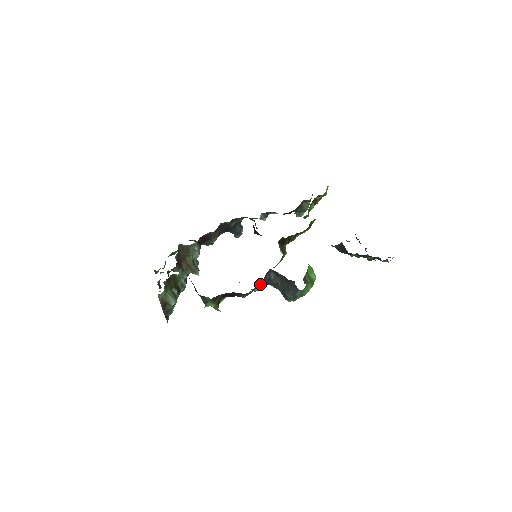
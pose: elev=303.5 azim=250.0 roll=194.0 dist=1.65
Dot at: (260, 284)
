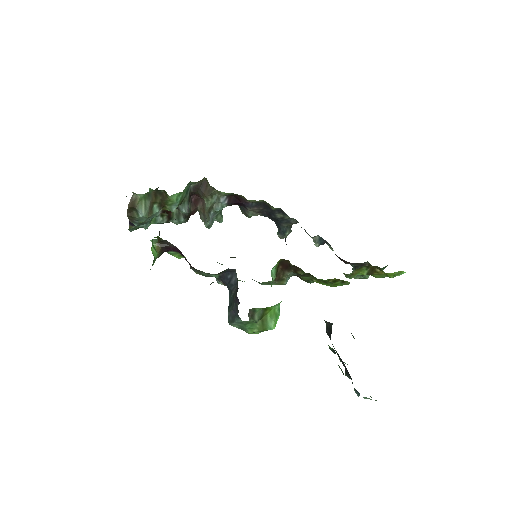
Dot at: (217, 275)
